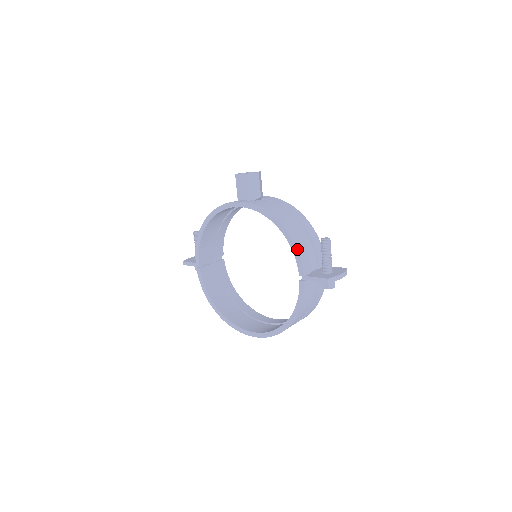
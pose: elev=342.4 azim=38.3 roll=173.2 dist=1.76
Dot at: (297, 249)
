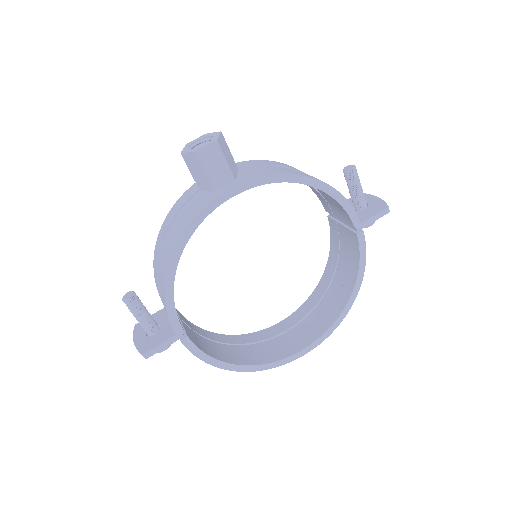
Dot at: (344, 197)
